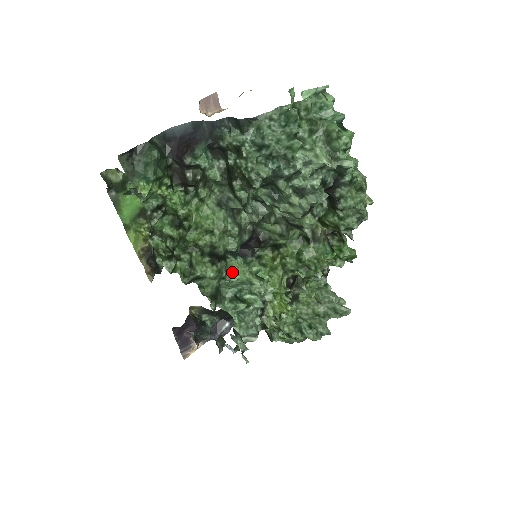
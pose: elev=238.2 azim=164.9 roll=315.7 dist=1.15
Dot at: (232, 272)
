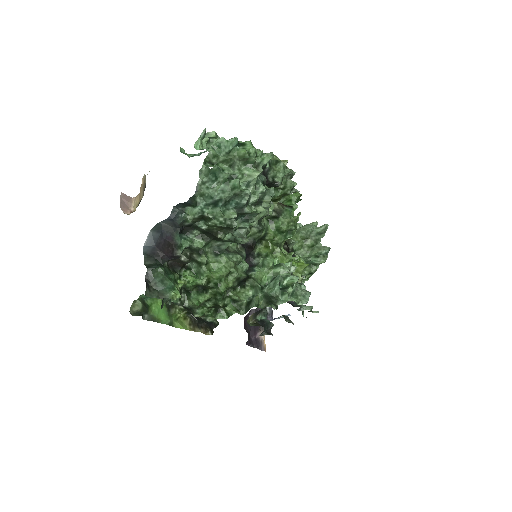
Dot at: (261, 279)
